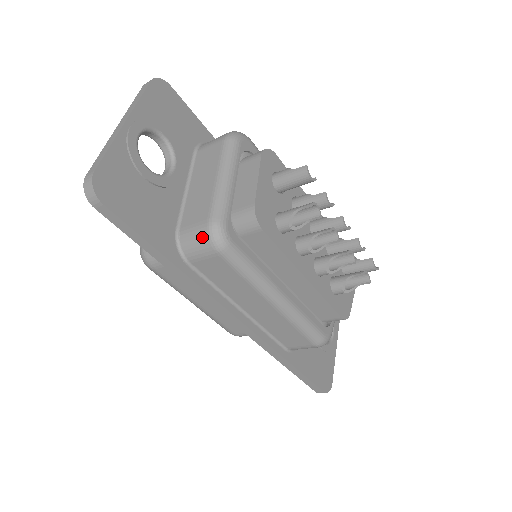
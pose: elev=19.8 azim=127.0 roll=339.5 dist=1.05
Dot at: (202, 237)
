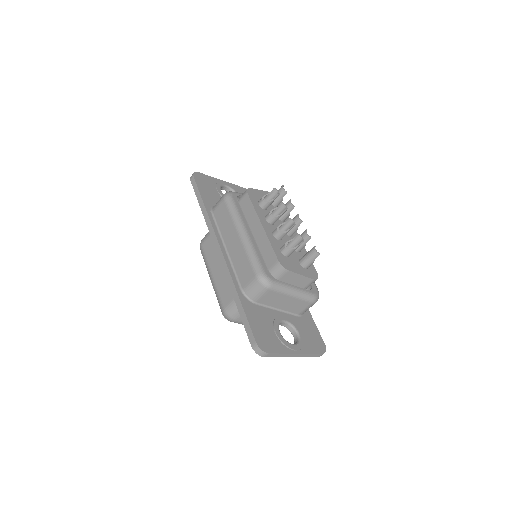
Dot at: occluded
